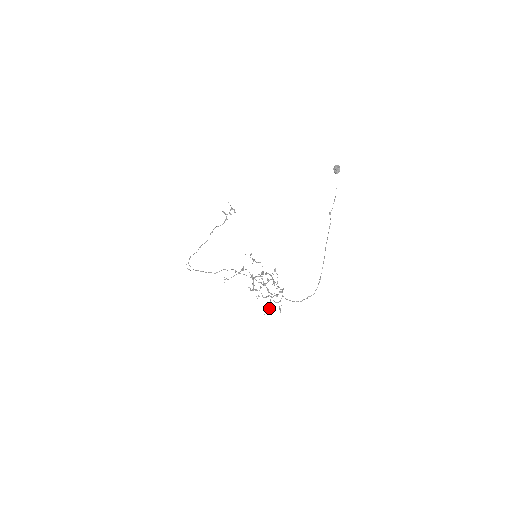
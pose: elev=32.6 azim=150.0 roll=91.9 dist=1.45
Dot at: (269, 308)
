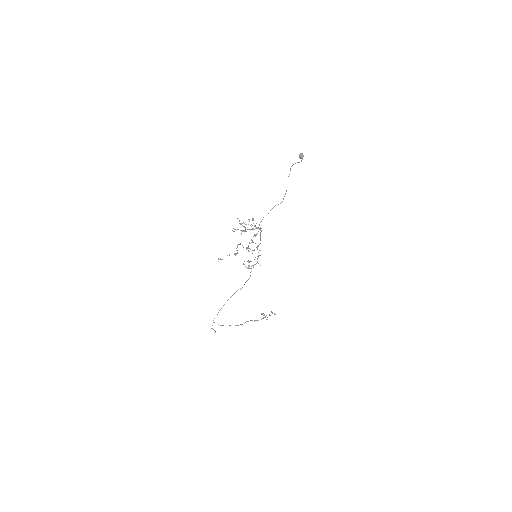
Dot at: (242, 231)
